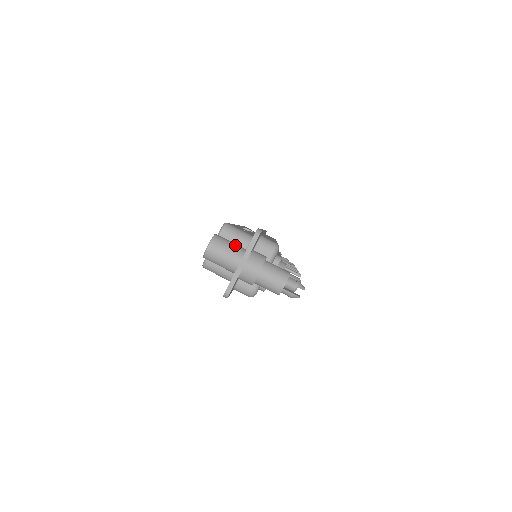
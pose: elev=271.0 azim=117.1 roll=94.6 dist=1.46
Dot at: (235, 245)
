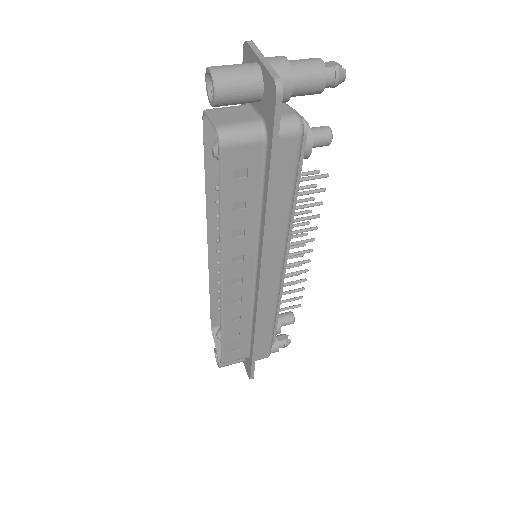
Dot at: occluded
